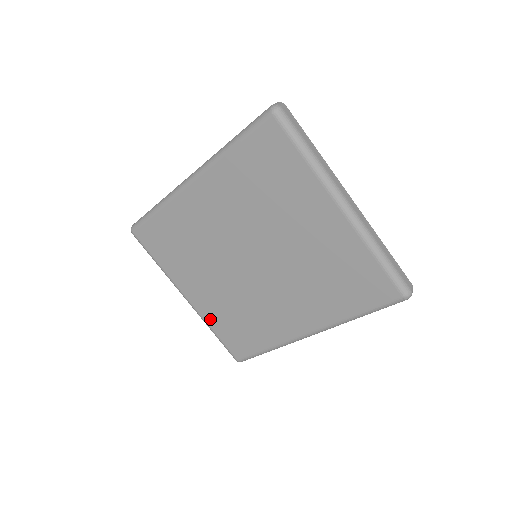
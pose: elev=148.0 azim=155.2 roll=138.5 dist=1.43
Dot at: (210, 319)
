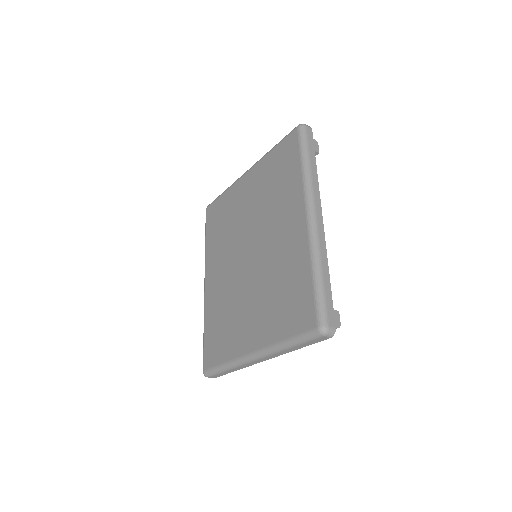
Dot at: (273, 335)
